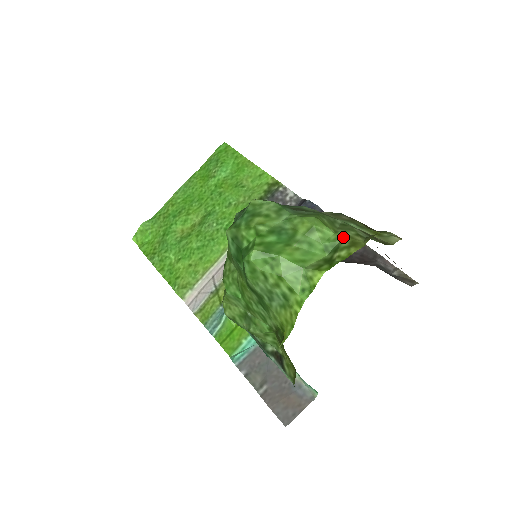
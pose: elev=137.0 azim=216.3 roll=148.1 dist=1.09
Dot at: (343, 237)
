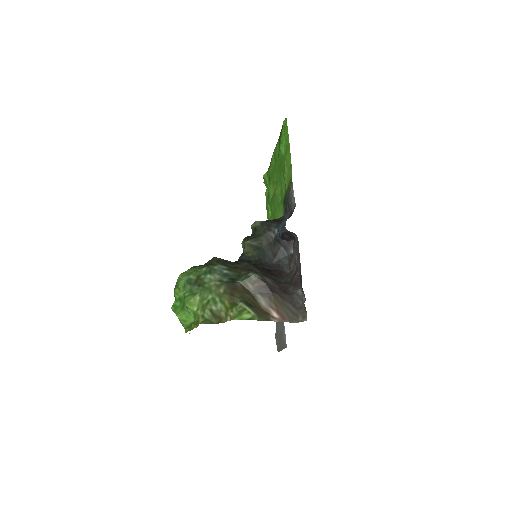
Dot at: (196, 315)
